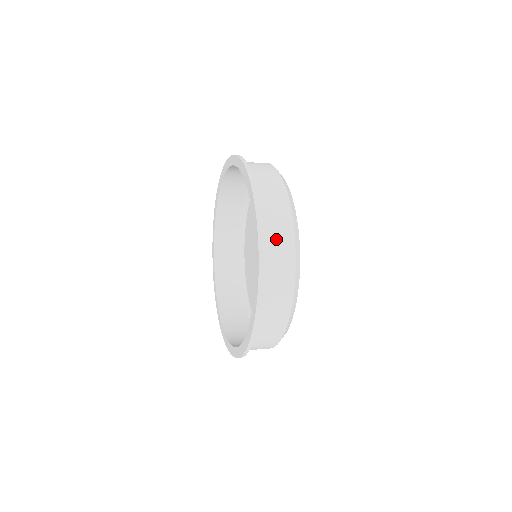
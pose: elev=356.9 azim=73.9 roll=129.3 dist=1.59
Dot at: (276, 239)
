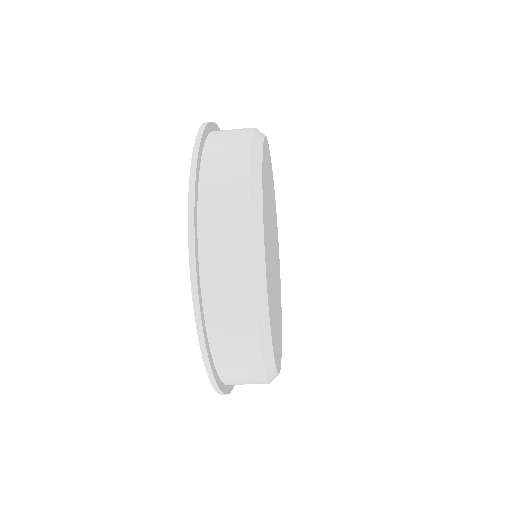
Dot at: (227, 137)
